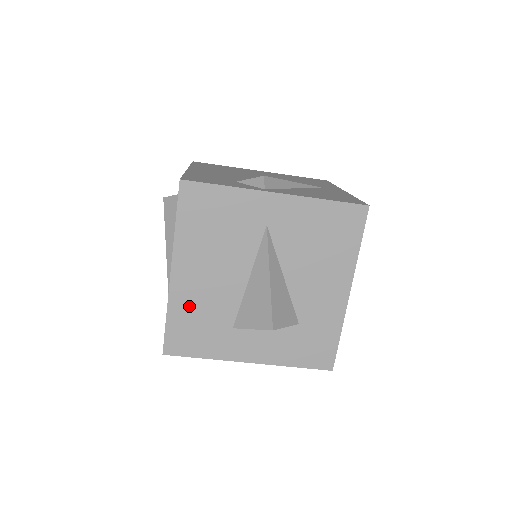
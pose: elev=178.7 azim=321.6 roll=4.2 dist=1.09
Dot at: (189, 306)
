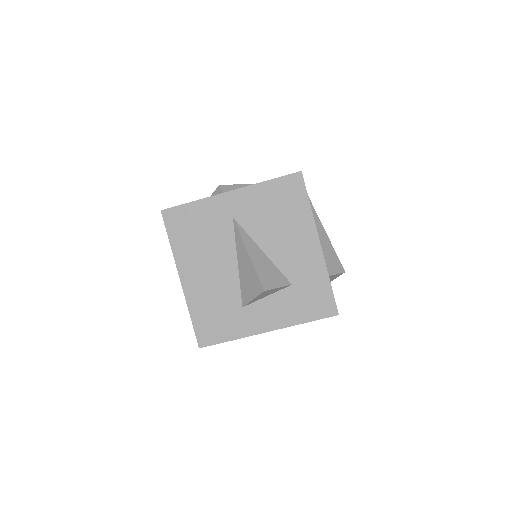
Dot at: (203, 301)
